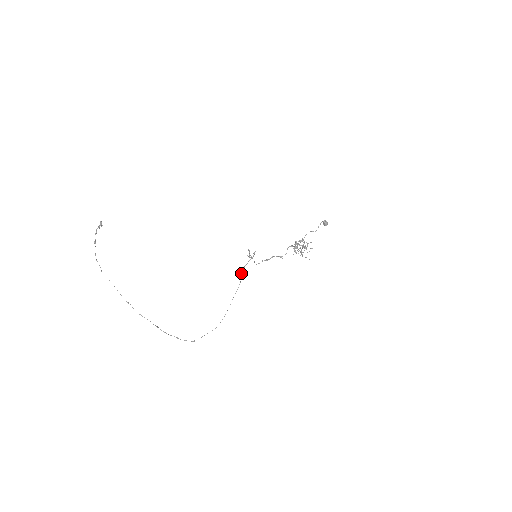
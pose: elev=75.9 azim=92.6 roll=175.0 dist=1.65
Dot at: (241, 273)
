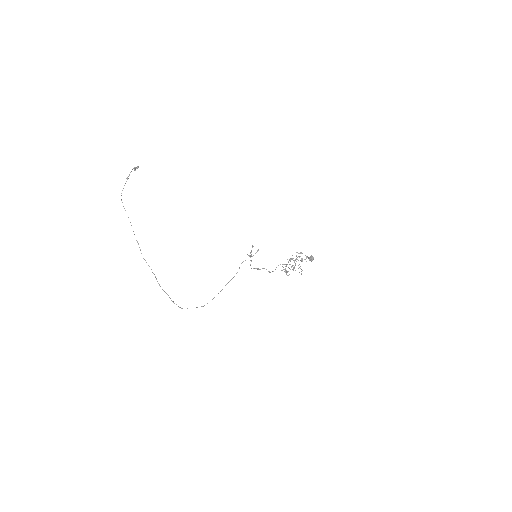
Dot at: occluded
